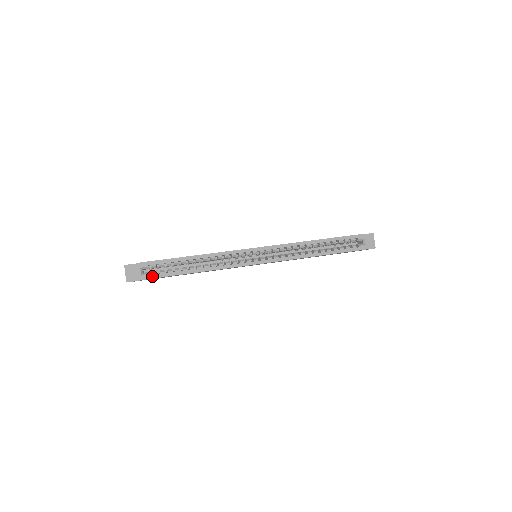
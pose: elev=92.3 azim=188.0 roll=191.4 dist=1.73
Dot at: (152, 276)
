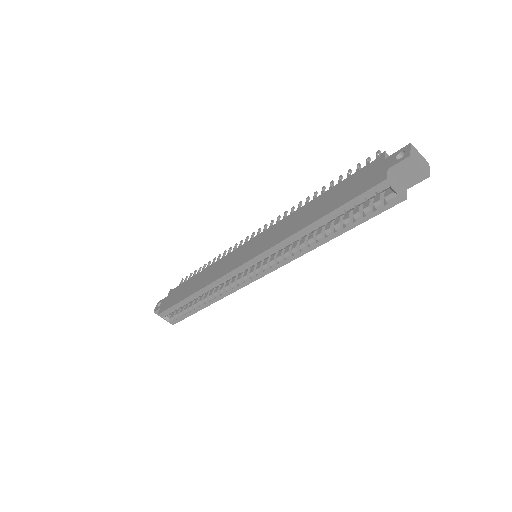
Dot at: (177, 320)
